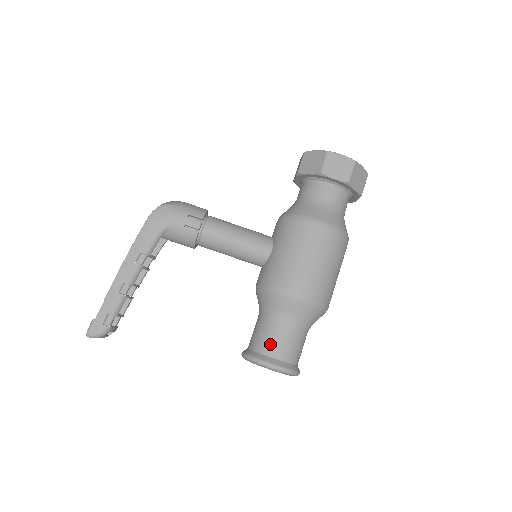
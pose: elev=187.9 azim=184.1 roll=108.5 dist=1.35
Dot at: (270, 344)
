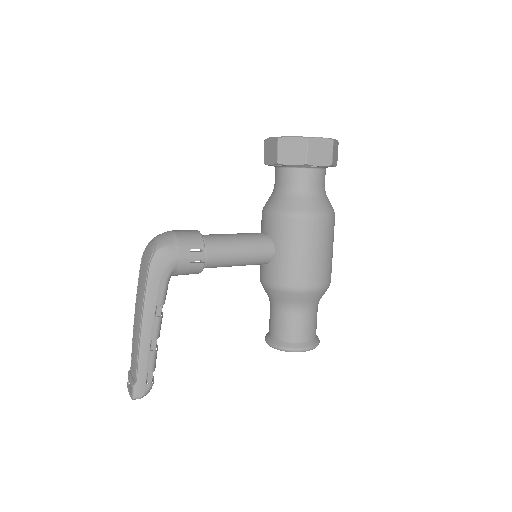
Dot at: (297, 333)
